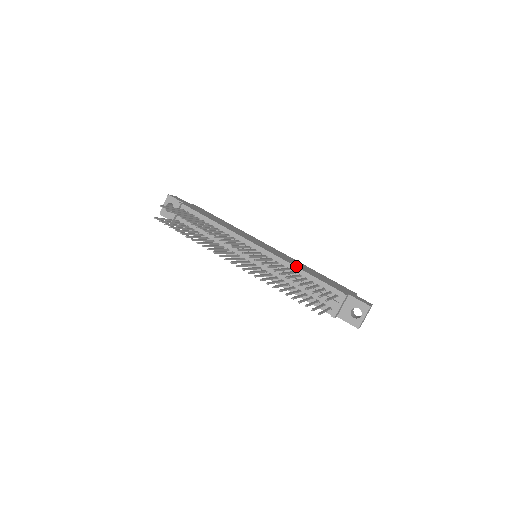
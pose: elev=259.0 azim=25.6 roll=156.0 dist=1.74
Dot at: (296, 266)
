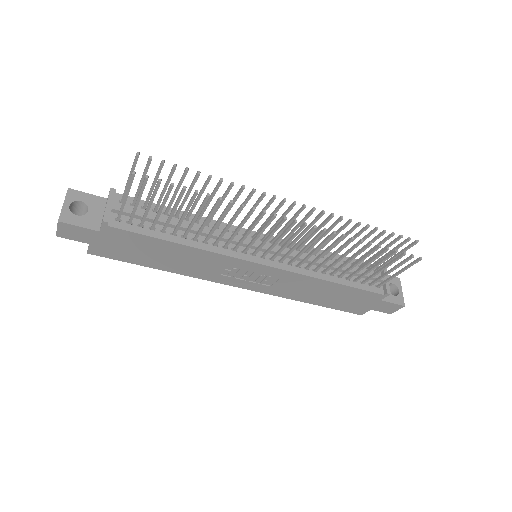
Dot at: occluded
